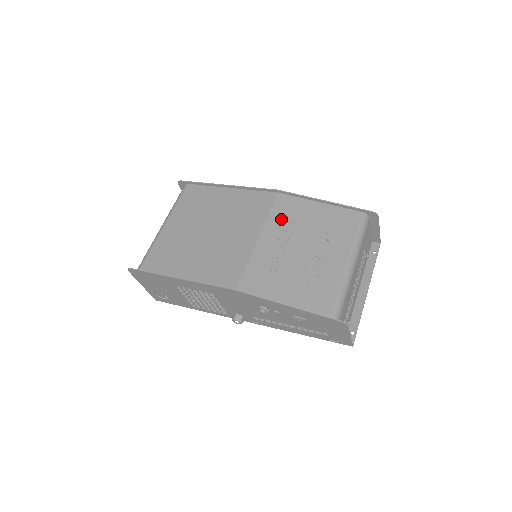
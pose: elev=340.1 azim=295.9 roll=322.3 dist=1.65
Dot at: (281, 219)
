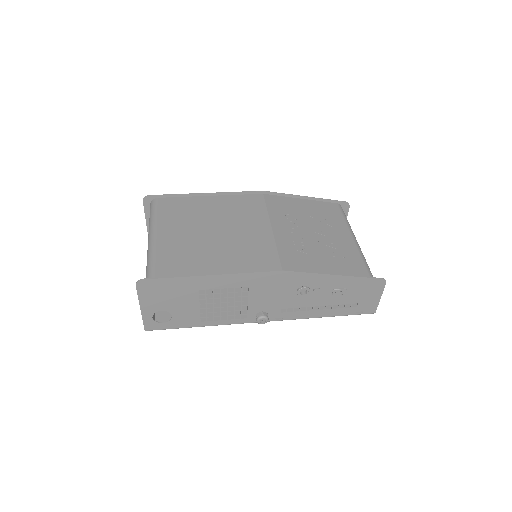
Dot at: (280, 213)
